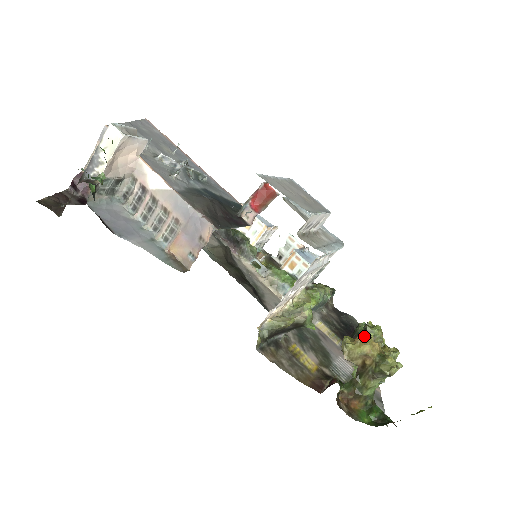
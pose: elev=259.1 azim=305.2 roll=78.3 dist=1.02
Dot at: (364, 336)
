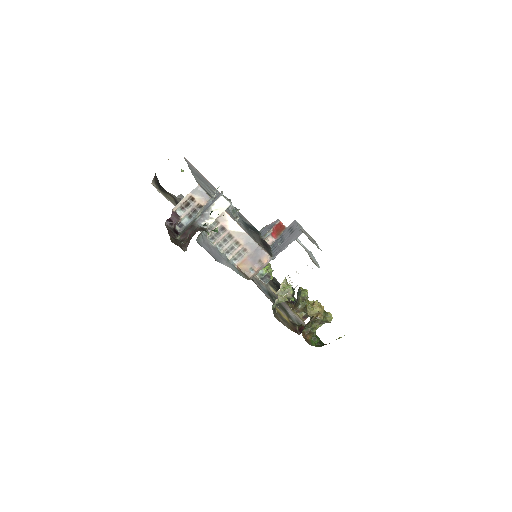
Dot at: (318, 303)
